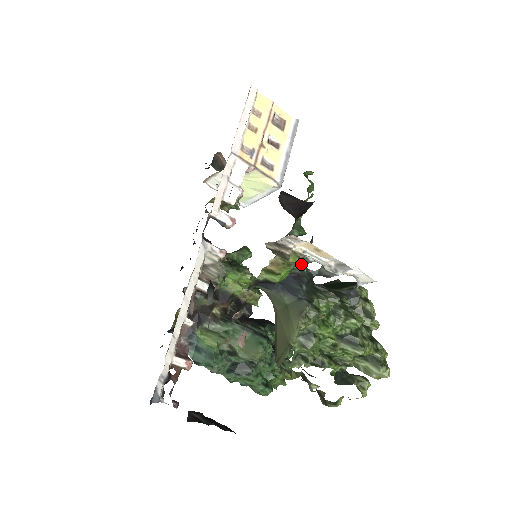
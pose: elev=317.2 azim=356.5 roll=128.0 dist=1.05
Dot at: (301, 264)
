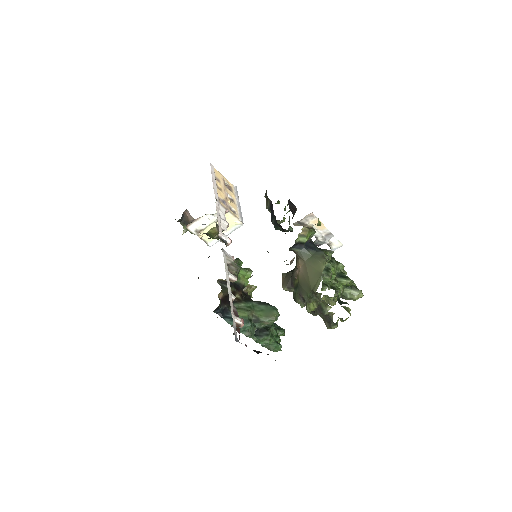
Dot at: (314, 232)
